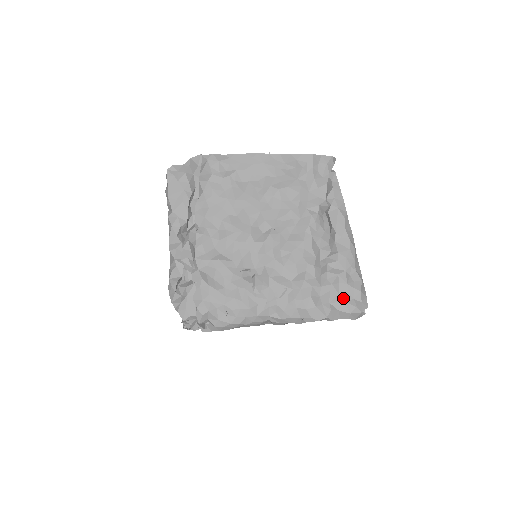
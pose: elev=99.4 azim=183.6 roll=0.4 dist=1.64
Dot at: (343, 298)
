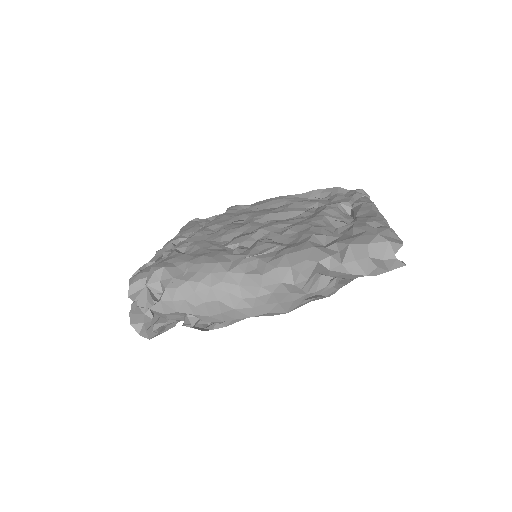
Dot at: (358, 235)
